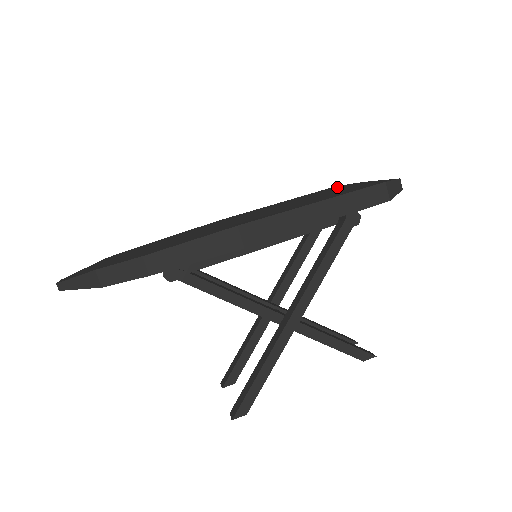
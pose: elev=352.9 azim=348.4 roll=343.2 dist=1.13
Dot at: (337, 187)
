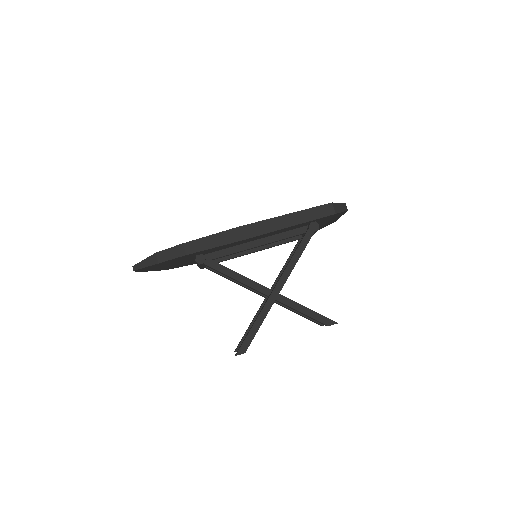
Dot at: occluded
